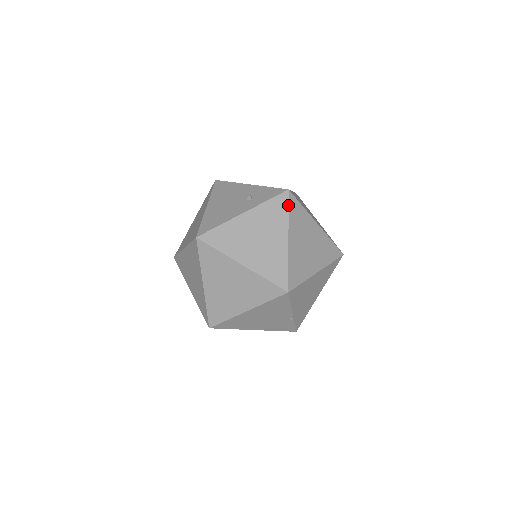
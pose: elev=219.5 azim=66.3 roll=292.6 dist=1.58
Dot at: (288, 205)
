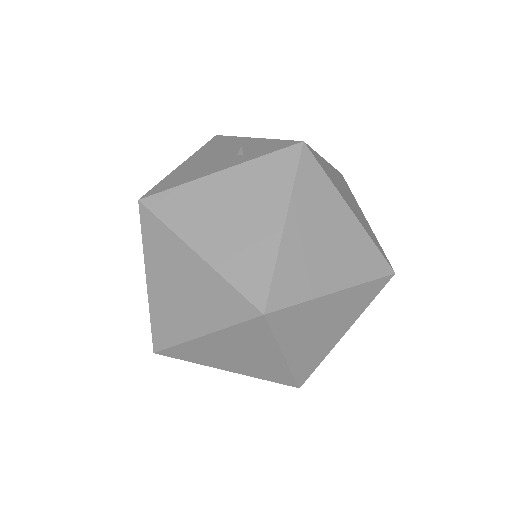
Dot at: (297, 166)
